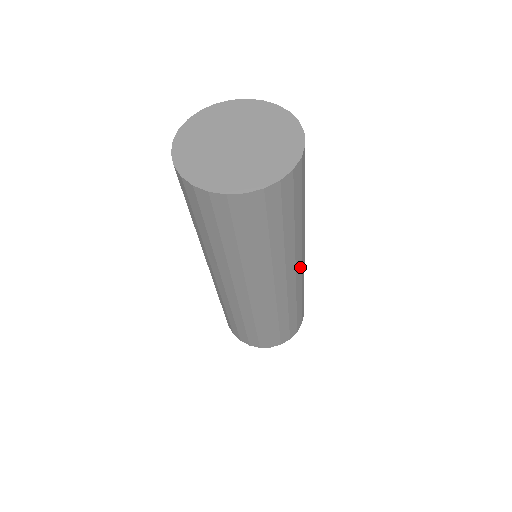
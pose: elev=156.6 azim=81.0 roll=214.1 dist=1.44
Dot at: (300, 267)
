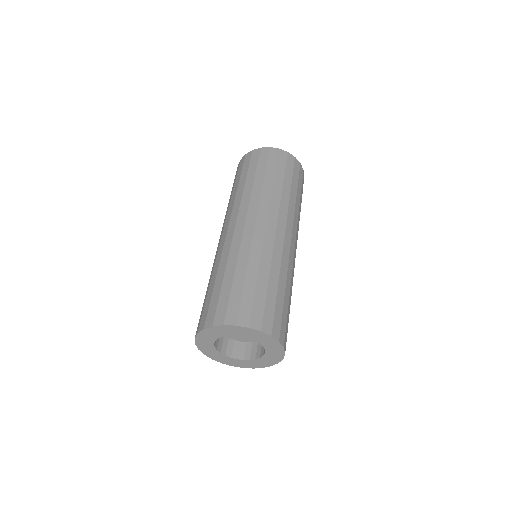
Dot at: (264, 225)
